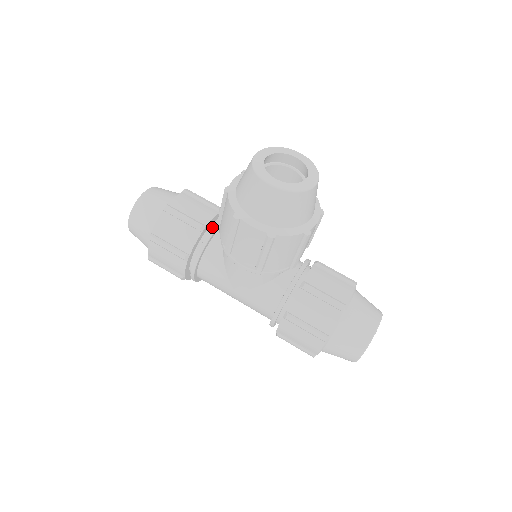
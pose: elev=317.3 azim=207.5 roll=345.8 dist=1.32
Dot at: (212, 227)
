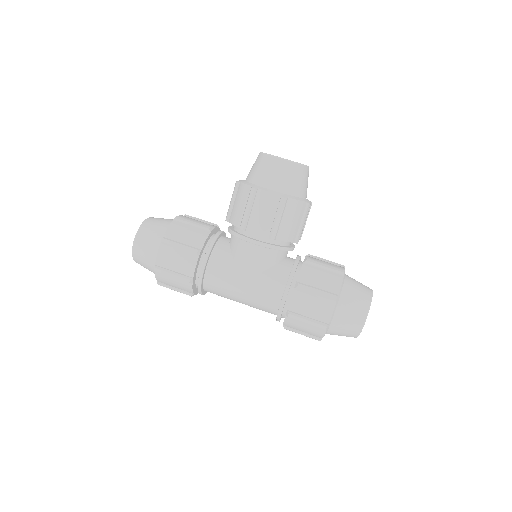
Dot at: occluded
